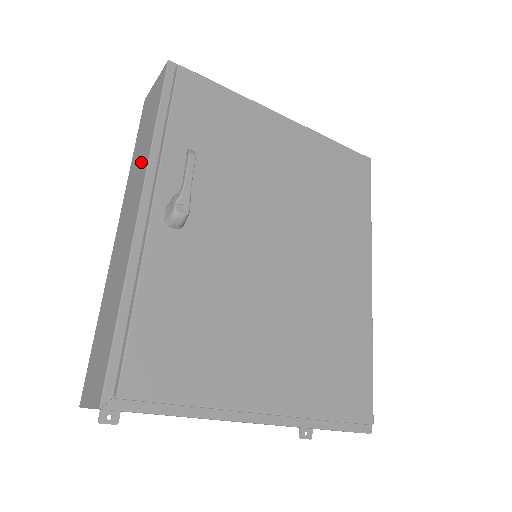
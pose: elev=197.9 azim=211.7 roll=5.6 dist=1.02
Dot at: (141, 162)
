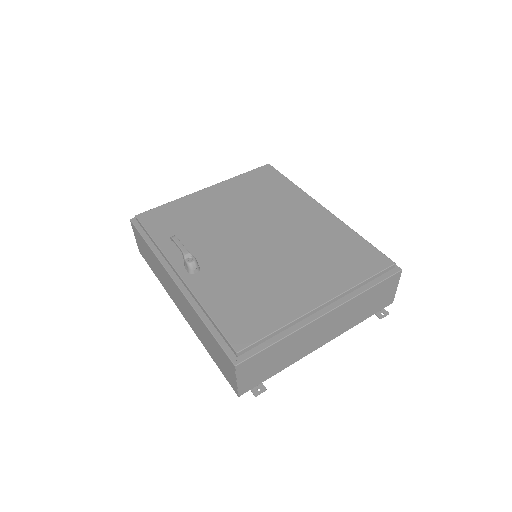
Dot at: (159, 269)
